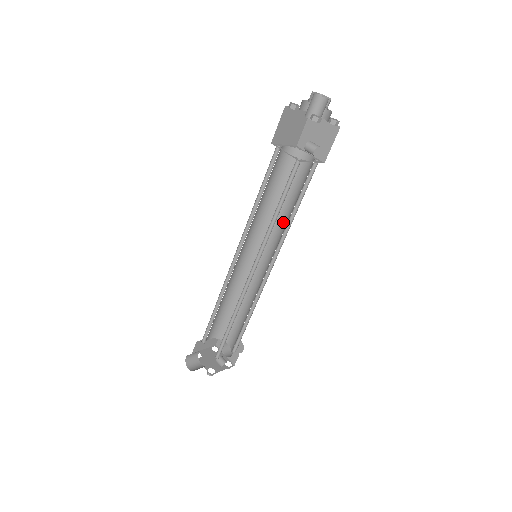
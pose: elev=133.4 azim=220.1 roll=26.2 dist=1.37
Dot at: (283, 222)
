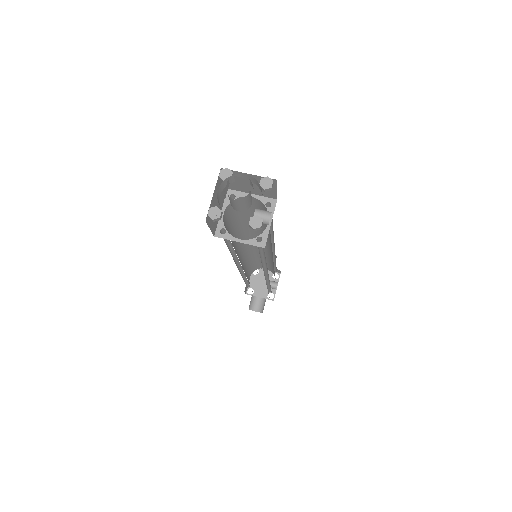
Dot at: (262, 229)
